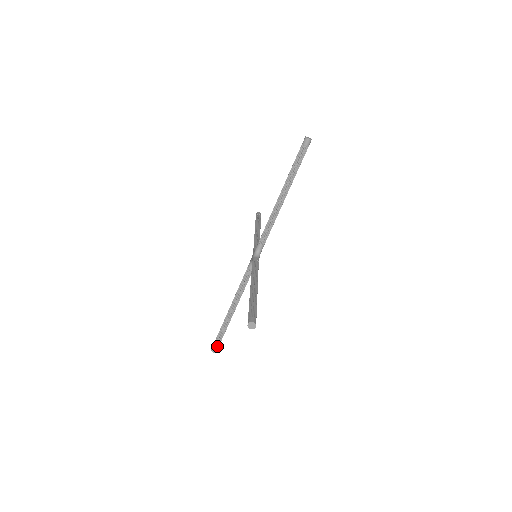
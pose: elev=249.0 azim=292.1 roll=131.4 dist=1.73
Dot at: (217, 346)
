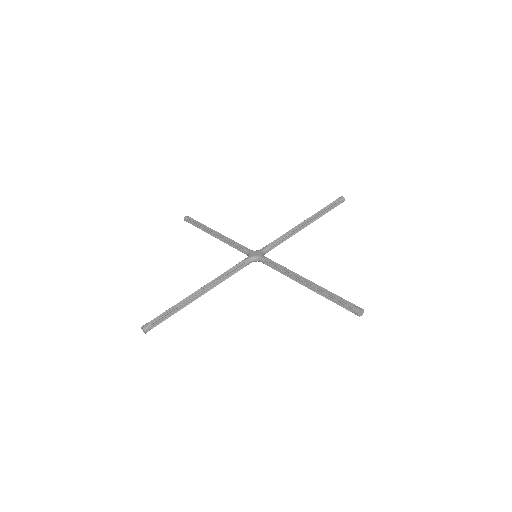
Dot at: (189, 222)
